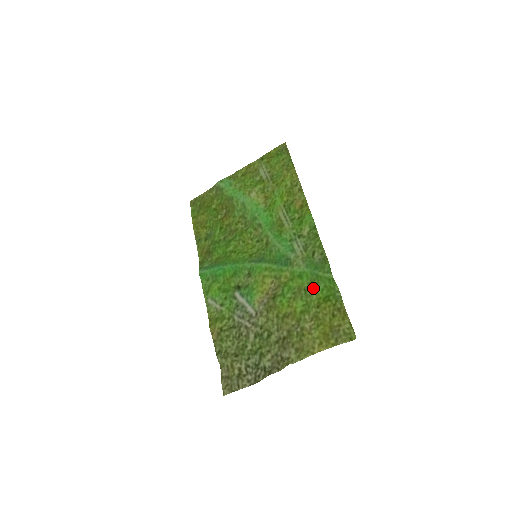
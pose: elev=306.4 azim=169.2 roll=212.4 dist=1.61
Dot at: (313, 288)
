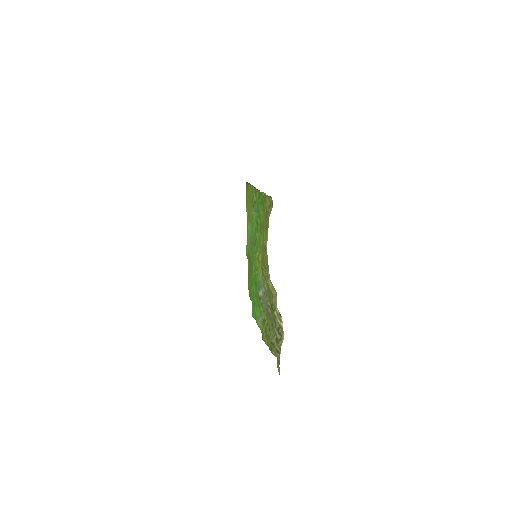
Dot at: (260, 217)
